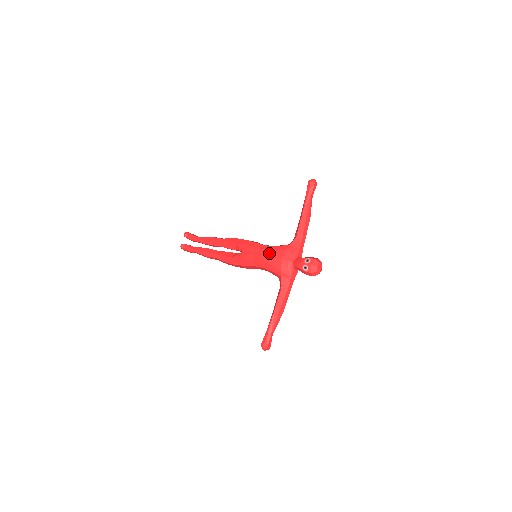
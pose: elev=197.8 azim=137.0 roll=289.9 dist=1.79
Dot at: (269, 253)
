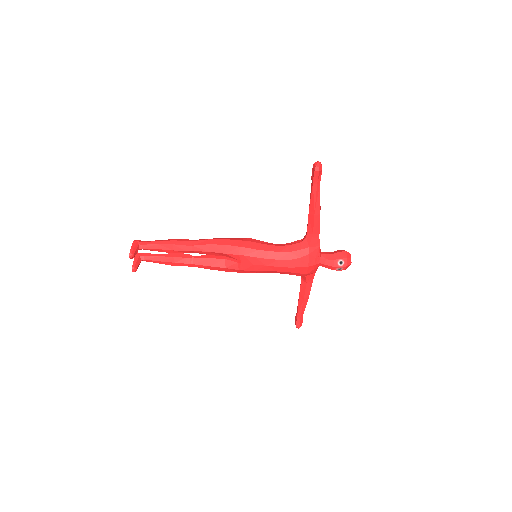
Dot at: (289, 264)
